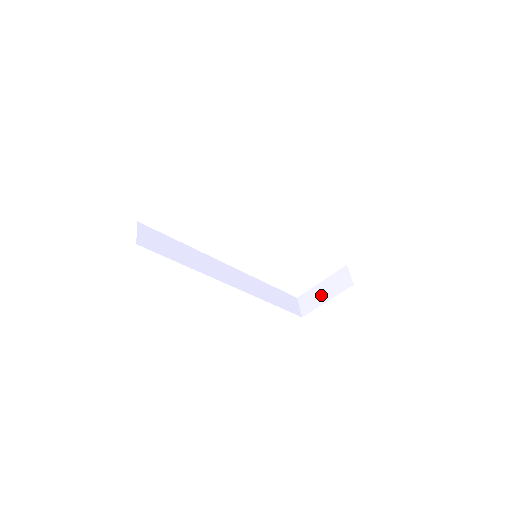
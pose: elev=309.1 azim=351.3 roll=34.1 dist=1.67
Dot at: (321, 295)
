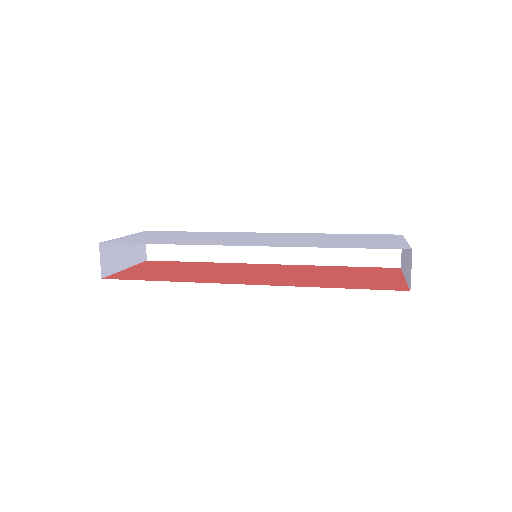
Dot at: (404, 262)
